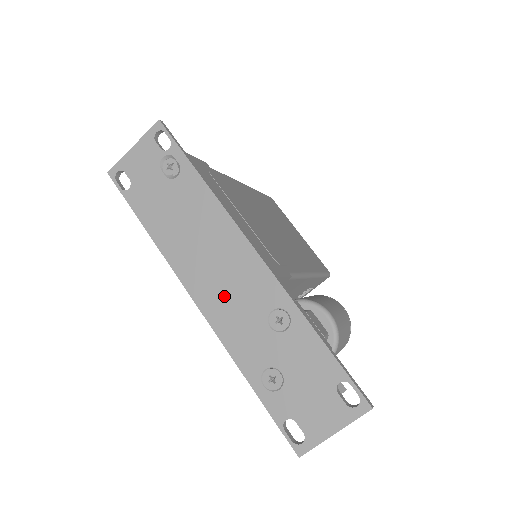
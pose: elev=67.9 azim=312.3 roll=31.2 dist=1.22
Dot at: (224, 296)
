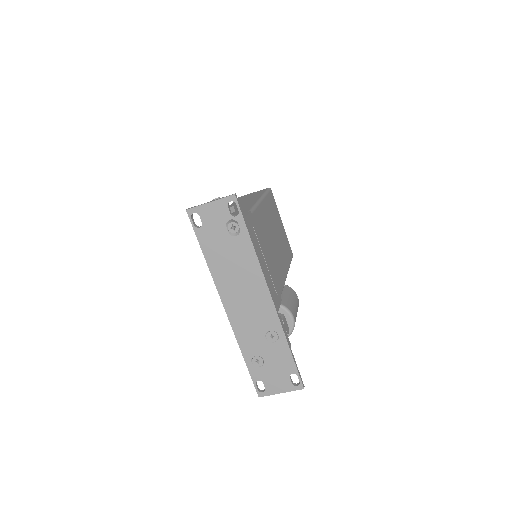
Dot at: (244, 314)
